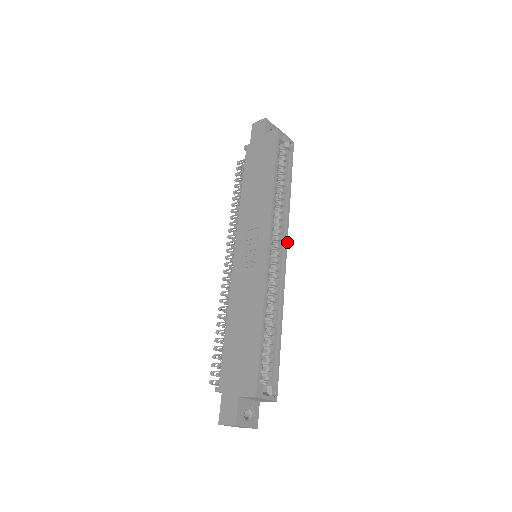
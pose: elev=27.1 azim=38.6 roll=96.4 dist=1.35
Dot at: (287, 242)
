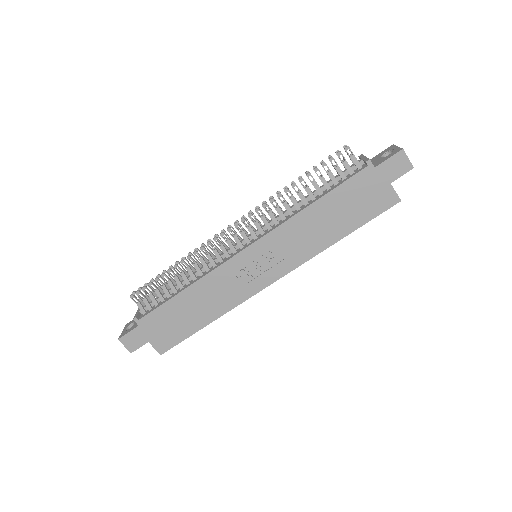
Dot at: occluded
